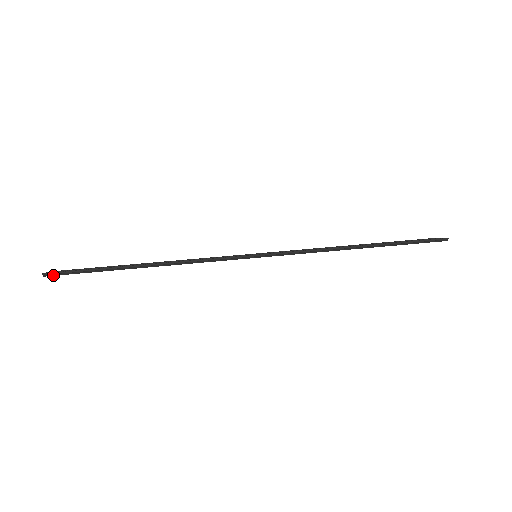
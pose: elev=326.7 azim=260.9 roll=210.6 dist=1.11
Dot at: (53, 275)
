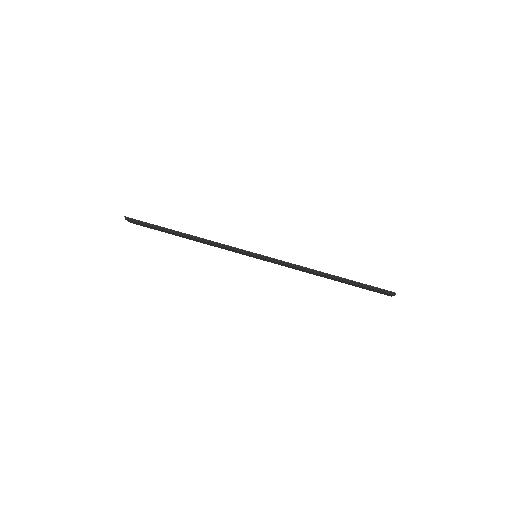
Dot at: (130, 220)
